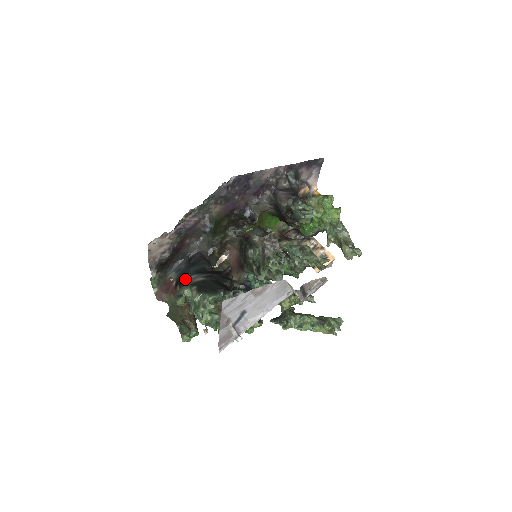
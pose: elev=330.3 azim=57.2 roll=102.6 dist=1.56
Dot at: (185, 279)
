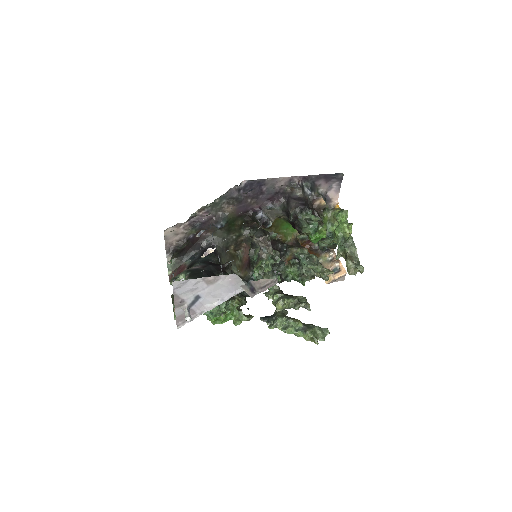
Dot at: (191, 266)
